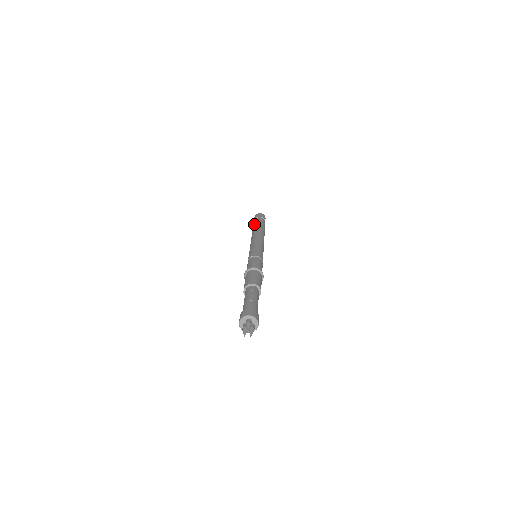
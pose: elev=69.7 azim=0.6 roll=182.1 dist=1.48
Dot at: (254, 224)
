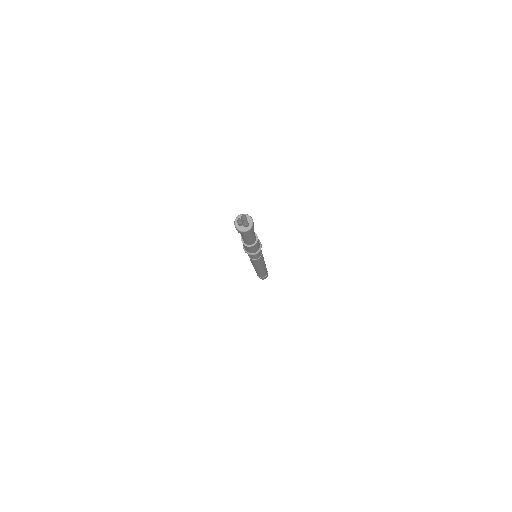
Dot at: occluded
